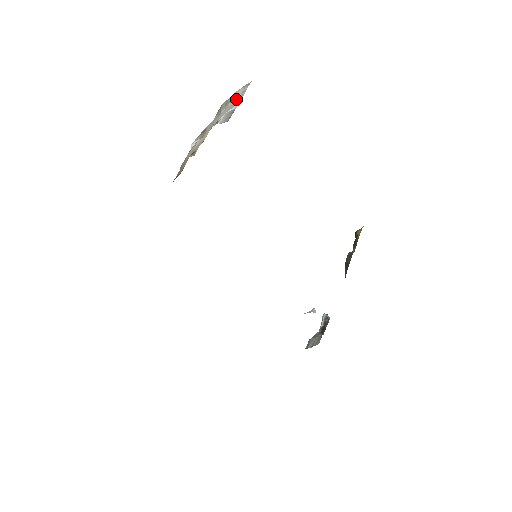
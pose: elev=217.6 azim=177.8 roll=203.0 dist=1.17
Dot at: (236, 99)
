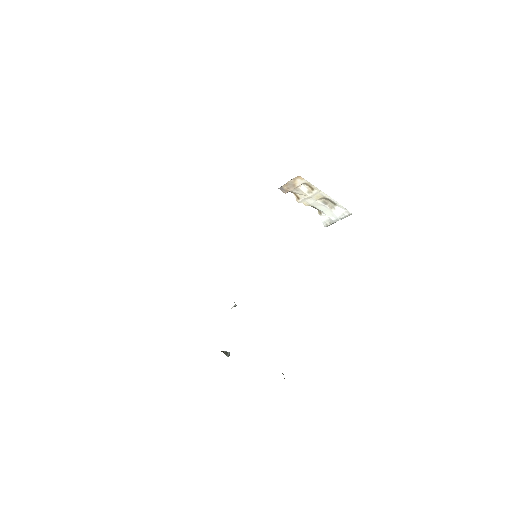
Dot at: (338, 213)
